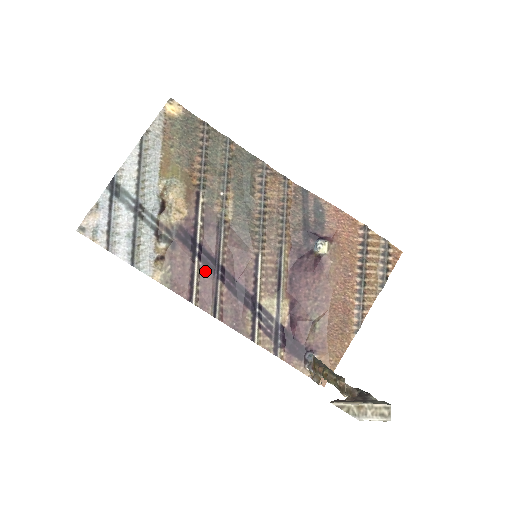
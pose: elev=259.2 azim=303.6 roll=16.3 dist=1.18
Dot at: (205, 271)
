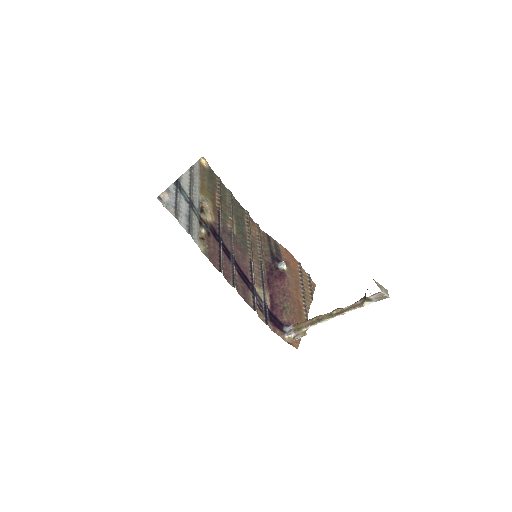
Dot at: (226, 257)
